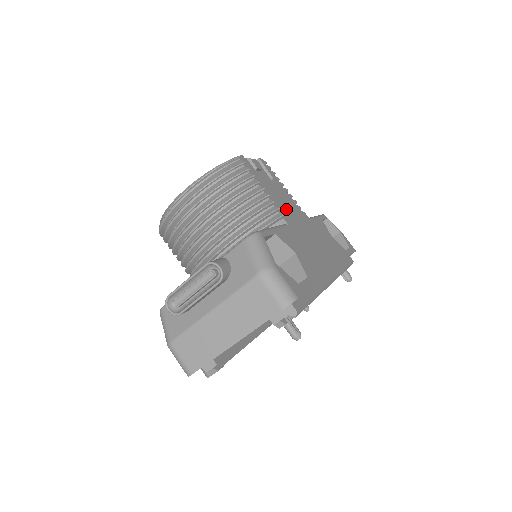
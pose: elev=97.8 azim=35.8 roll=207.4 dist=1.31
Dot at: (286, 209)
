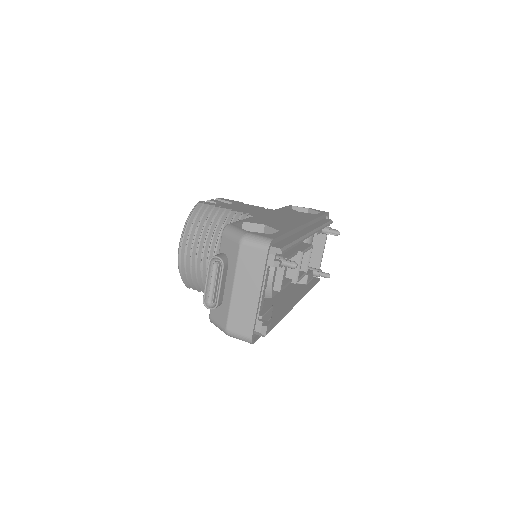
Dot at: (249, 211)
